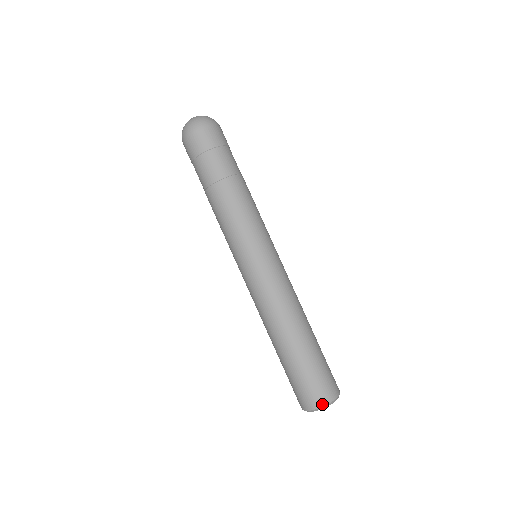
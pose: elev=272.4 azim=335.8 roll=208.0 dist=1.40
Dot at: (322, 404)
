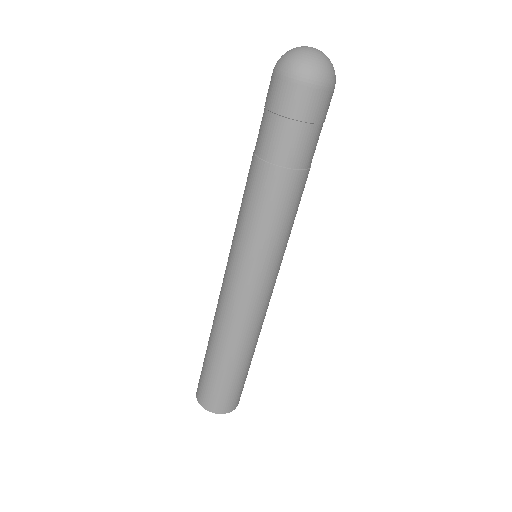
Dot at: (212, 411)
